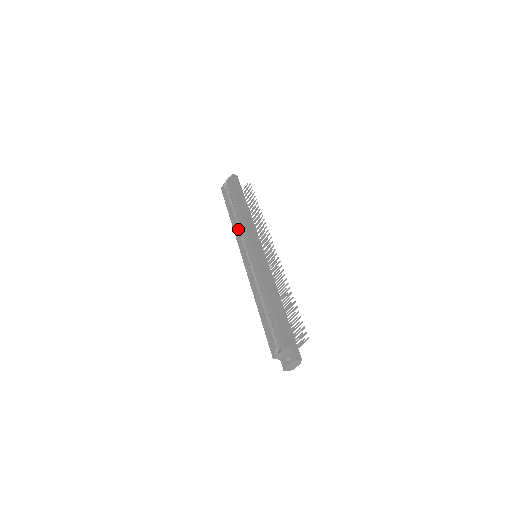
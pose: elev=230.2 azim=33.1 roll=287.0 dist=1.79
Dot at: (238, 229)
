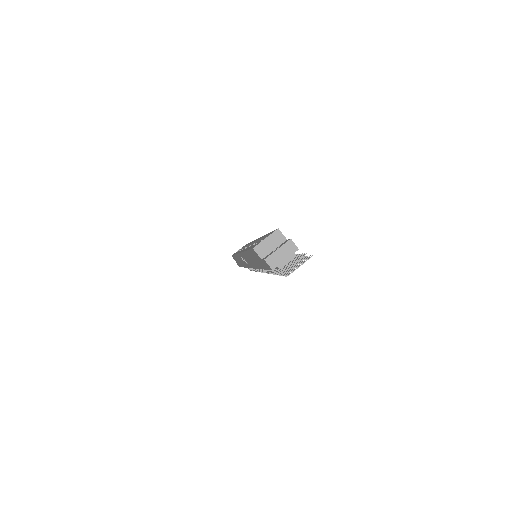
Dot at: occluded
